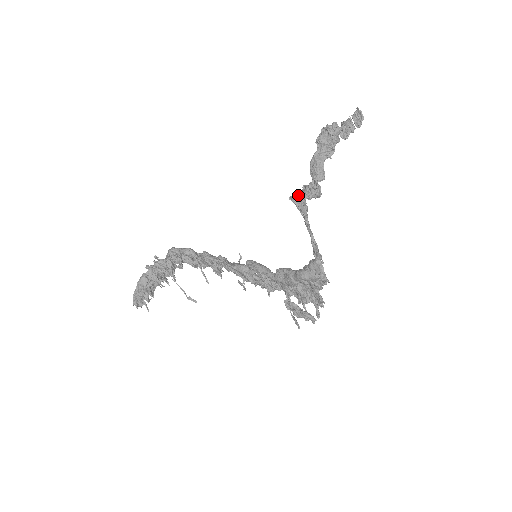
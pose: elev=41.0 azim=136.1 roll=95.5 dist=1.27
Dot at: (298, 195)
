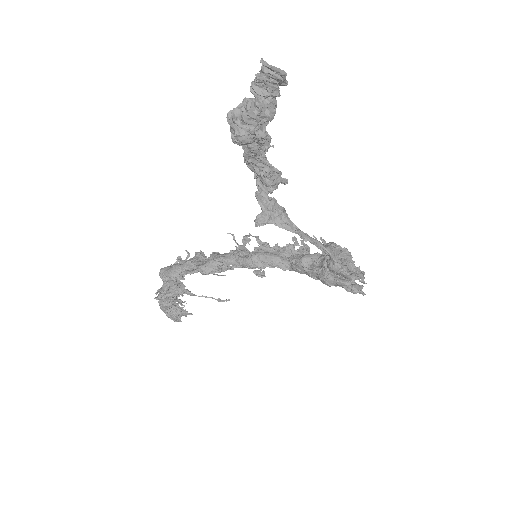
Dot at: (260, 205)
